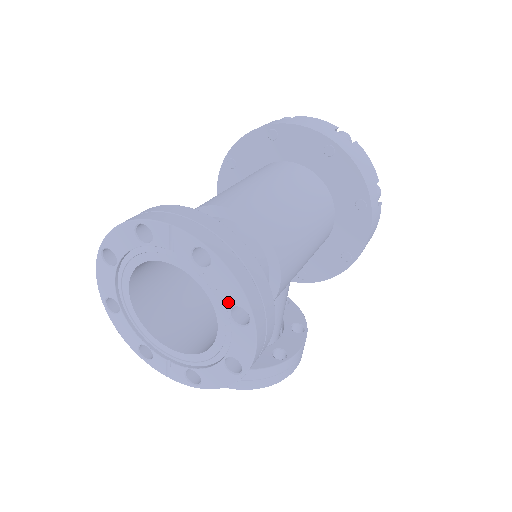
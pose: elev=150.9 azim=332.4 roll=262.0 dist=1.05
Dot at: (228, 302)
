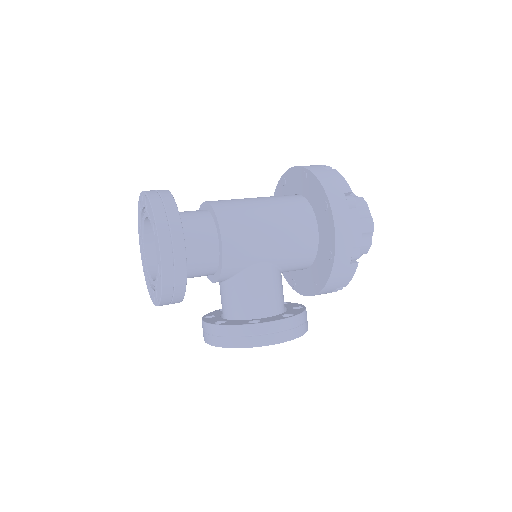
Dot at: (152, 223)
